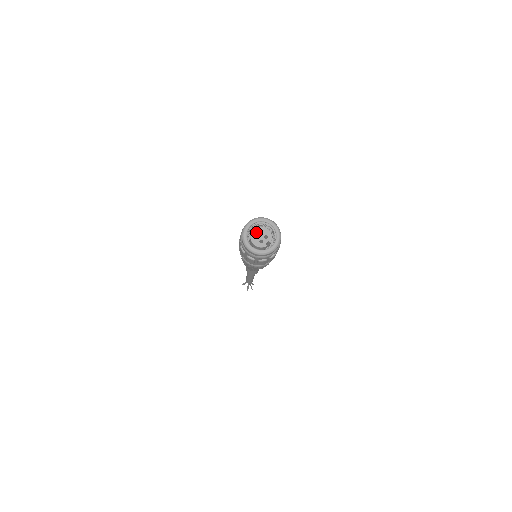
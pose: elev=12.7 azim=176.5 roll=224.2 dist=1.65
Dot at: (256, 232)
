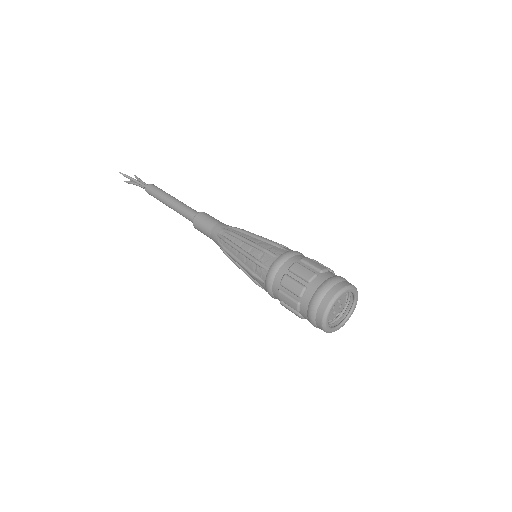
Dot at: occluded
